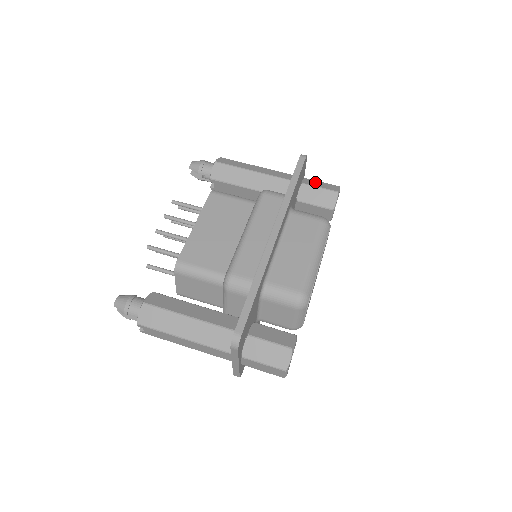
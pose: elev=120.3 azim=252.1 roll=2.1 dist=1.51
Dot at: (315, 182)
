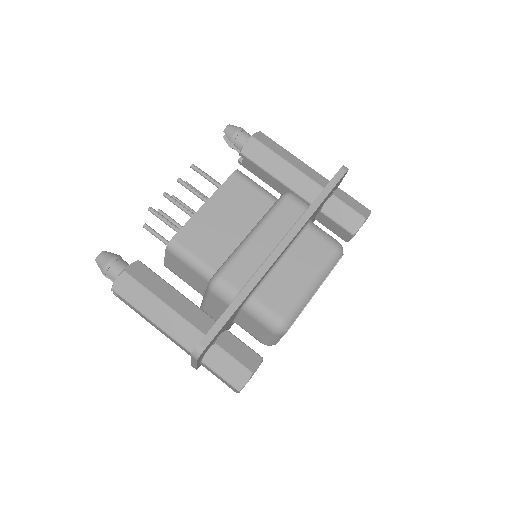
Dot at: (347, 197)
